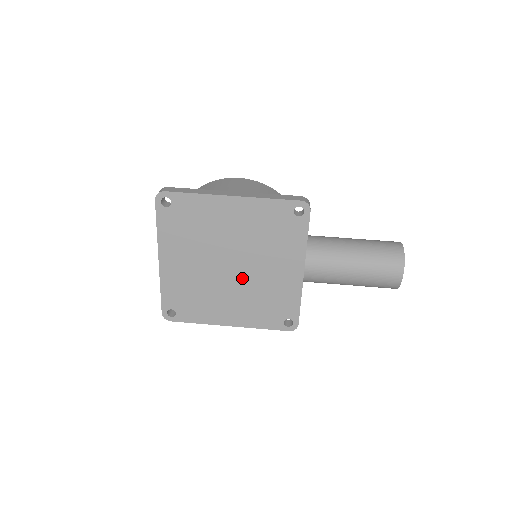
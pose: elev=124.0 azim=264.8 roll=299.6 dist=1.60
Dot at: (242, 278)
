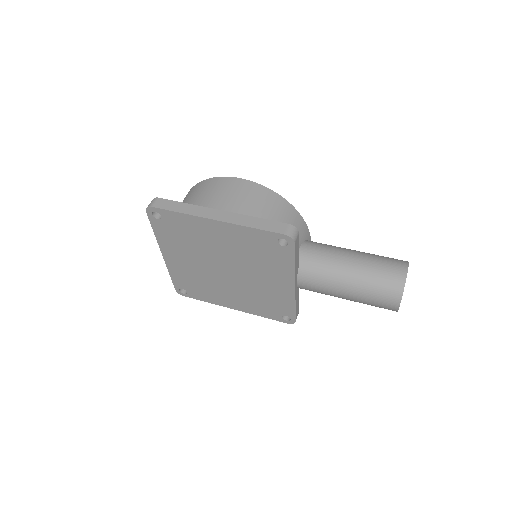
Dot at: (238, 280)
